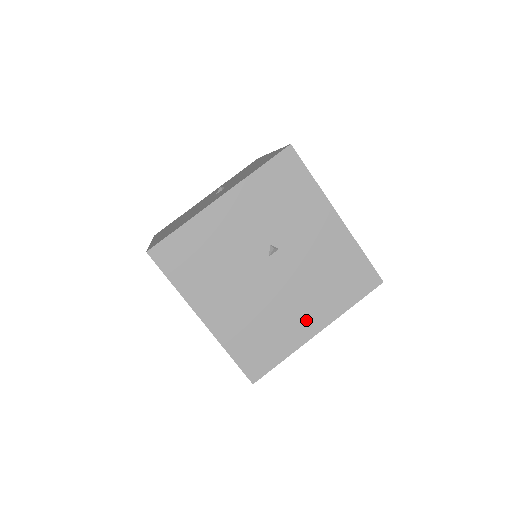
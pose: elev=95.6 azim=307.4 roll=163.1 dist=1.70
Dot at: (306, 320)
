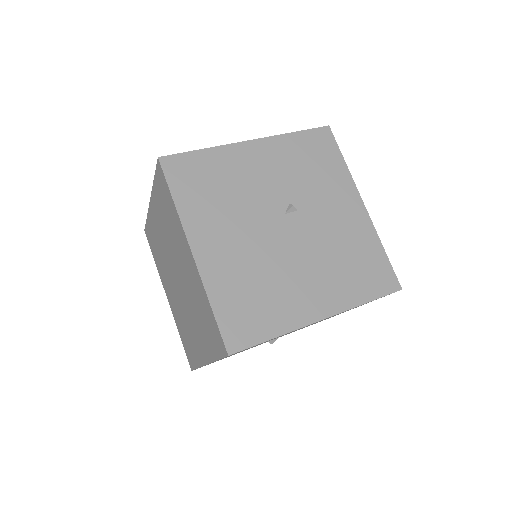
Dot at: (311, 299)
